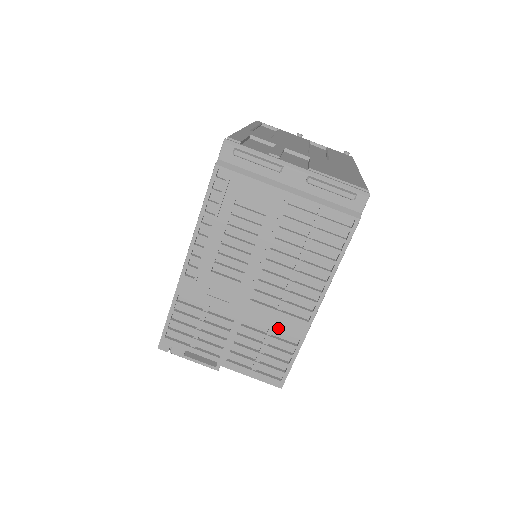
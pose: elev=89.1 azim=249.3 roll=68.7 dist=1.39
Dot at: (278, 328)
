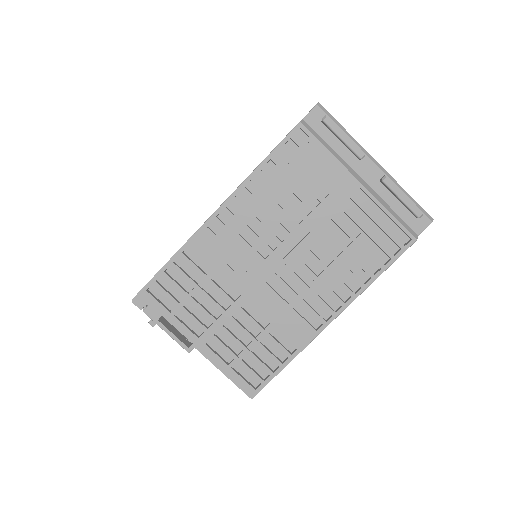
Dot at: (281, 326)
